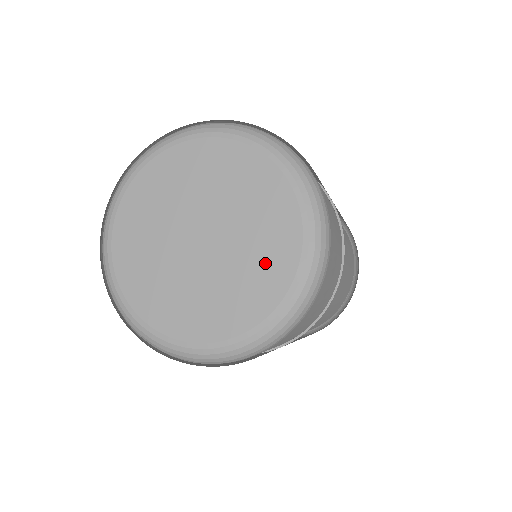
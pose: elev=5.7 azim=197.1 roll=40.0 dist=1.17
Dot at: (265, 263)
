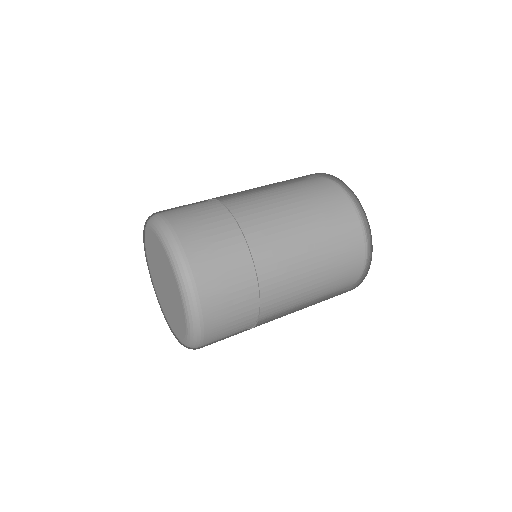
Dot at: (173, 285)
